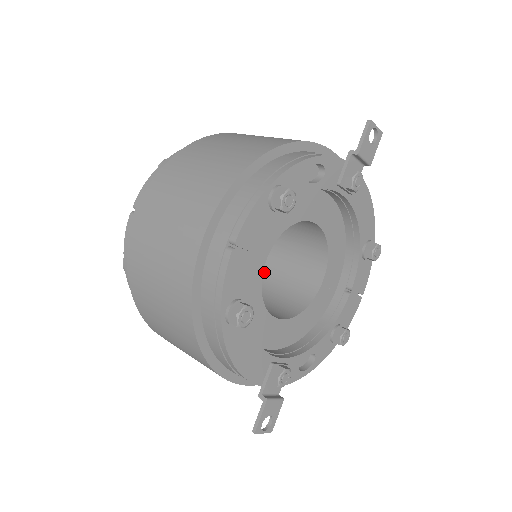
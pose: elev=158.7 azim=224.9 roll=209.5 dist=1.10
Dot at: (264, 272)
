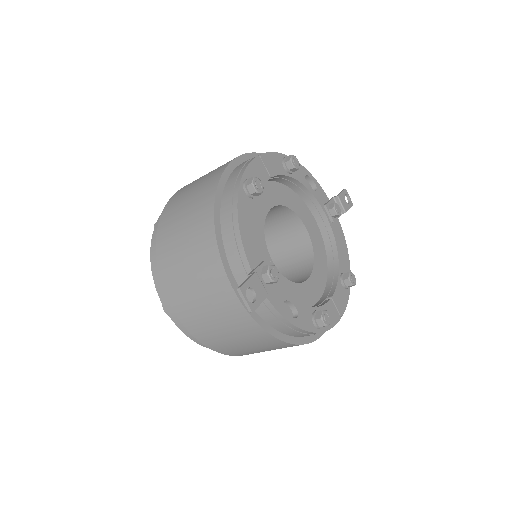
Dot at: occluded
